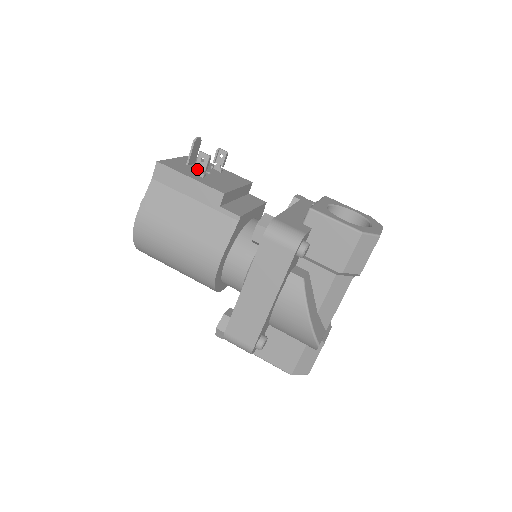
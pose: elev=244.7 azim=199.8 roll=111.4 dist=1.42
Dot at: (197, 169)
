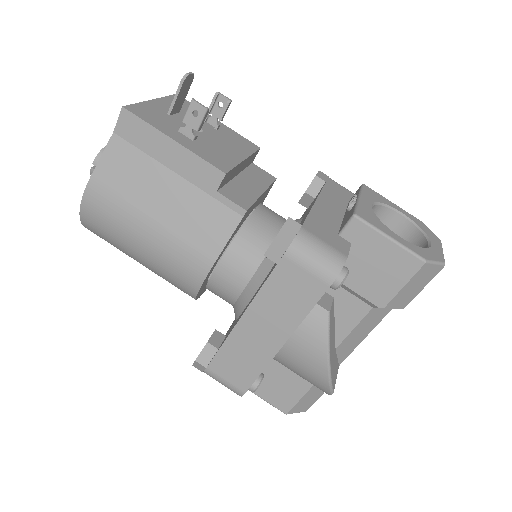
Dot at: (185, 126)
